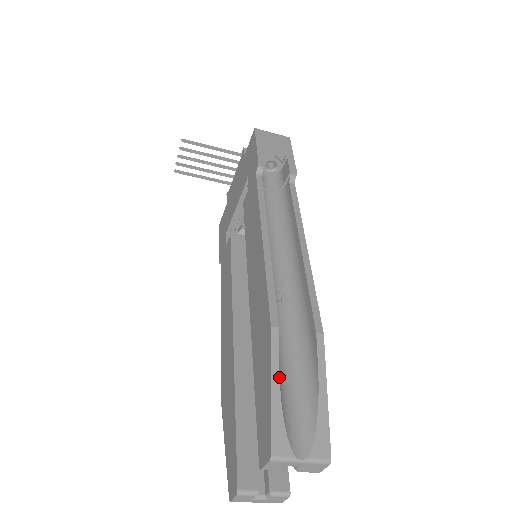
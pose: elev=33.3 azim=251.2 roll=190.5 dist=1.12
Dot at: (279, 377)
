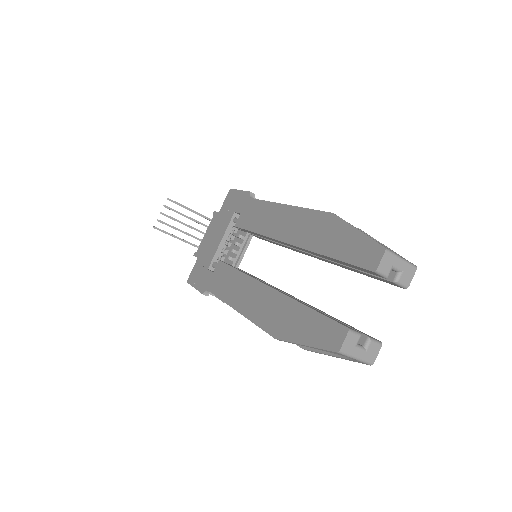
Dot at: occluded
